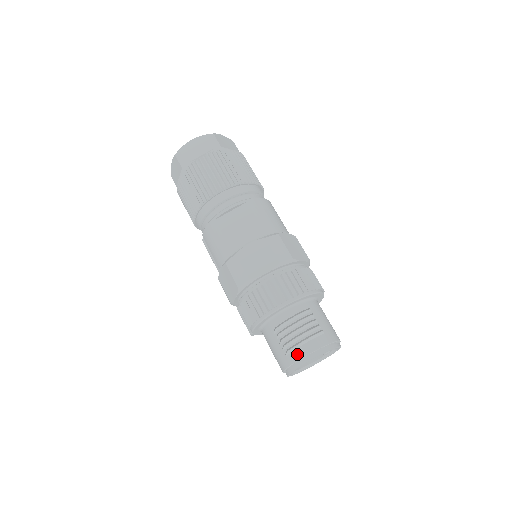
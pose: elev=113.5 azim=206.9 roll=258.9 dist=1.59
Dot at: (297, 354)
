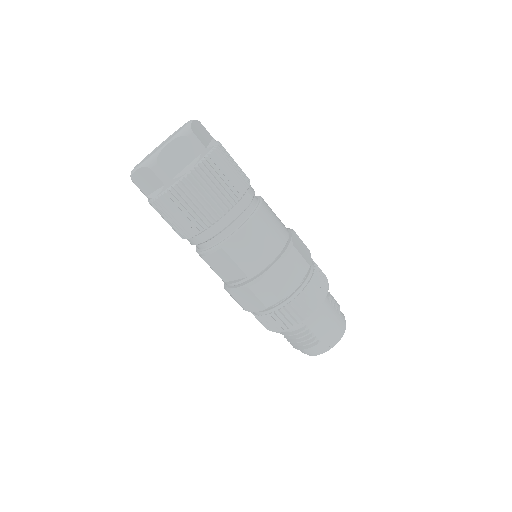
Dot at: (301, 350)
